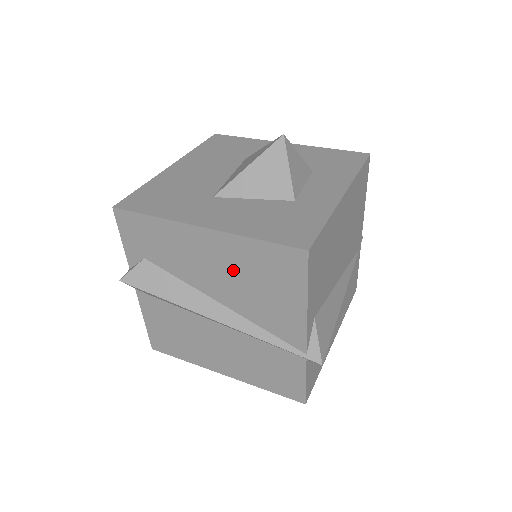
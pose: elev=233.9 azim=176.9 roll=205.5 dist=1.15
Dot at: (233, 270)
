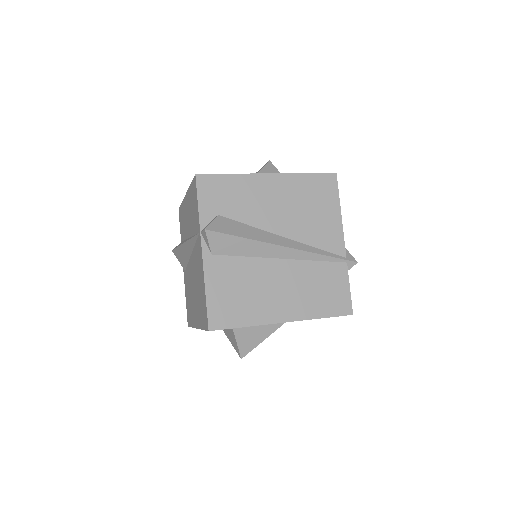
Dot at: (292, 202)
